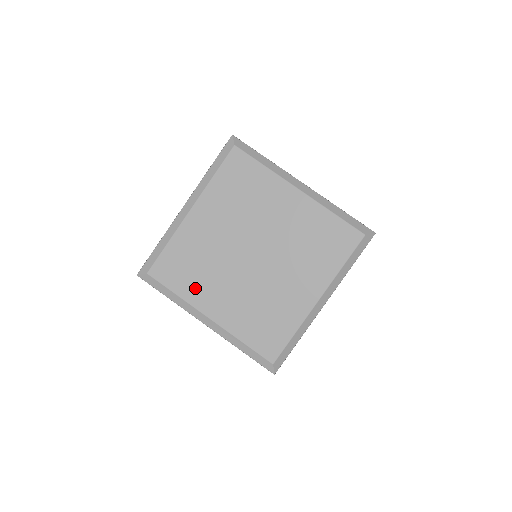
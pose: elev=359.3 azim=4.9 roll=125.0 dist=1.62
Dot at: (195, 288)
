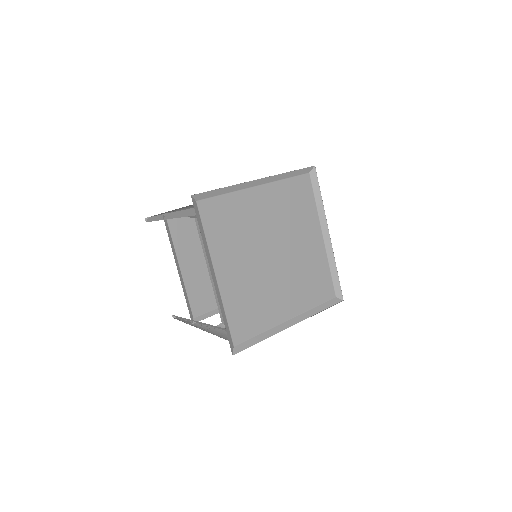
Dot at: (266, 315)
